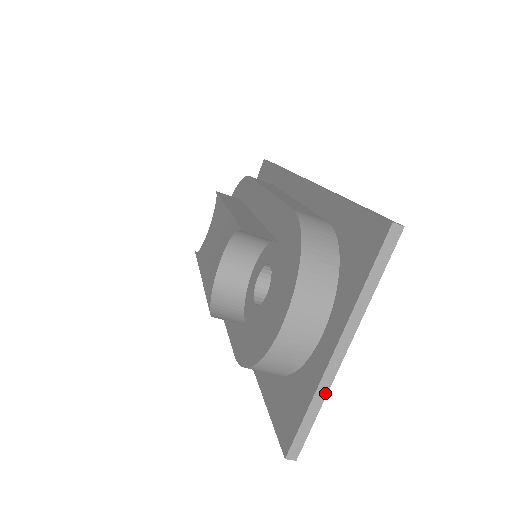
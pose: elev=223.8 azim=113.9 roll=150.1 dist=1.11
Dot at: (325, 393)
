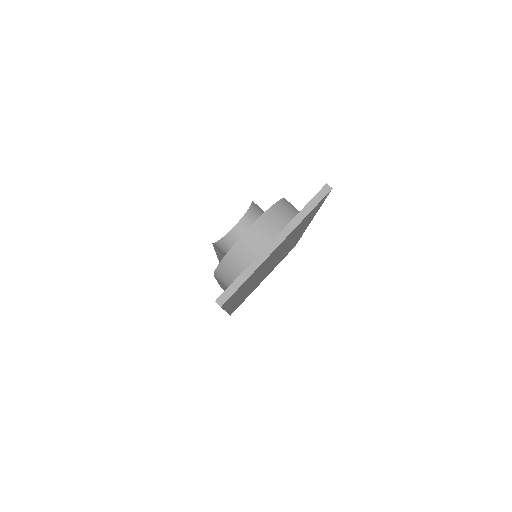
Dot at: (256, 267)
